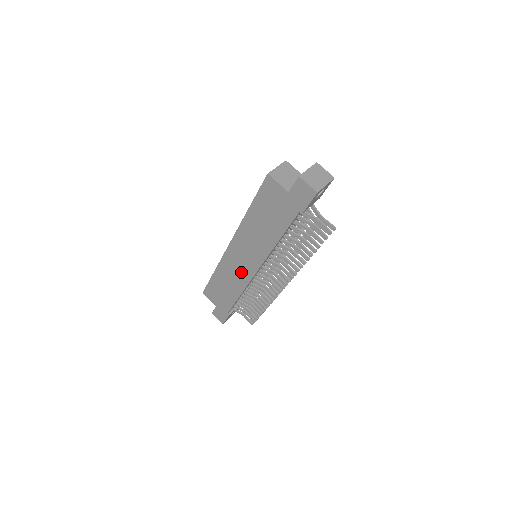
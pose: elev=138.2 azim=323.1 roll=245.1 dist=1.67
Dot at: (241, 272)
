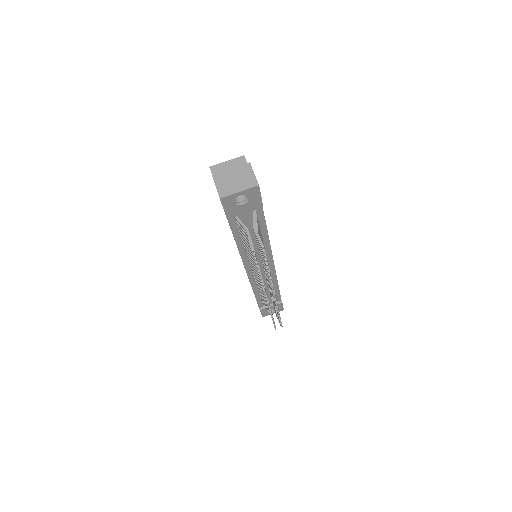
Dot at: occluded
